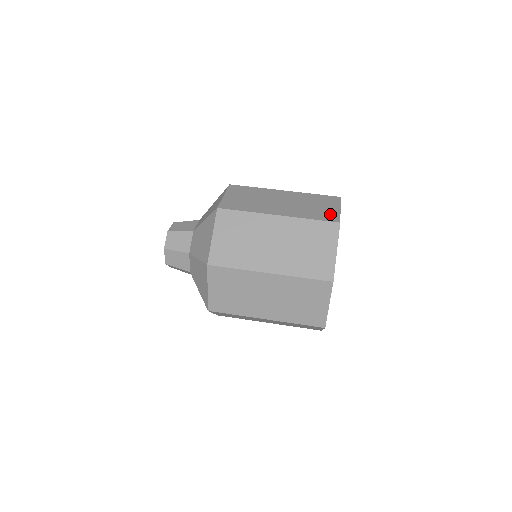
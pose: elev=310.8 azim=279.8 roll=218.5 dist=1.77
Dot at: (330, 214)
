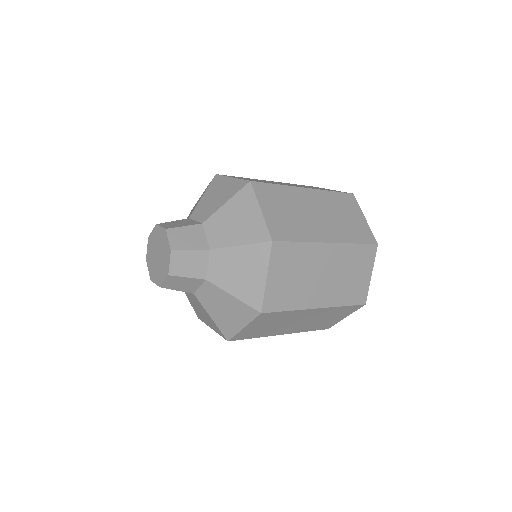
Dot at: occluded
